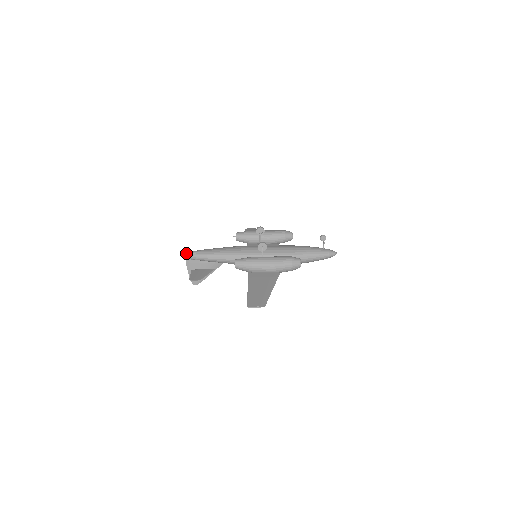
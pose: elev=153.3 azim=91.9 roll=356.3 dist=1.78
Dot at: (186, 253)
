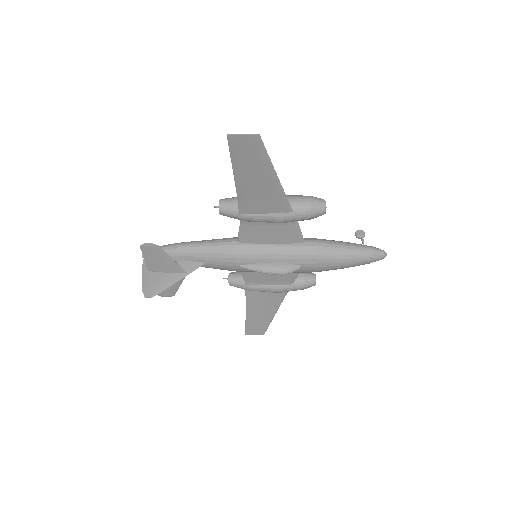
Dot at: occluded
